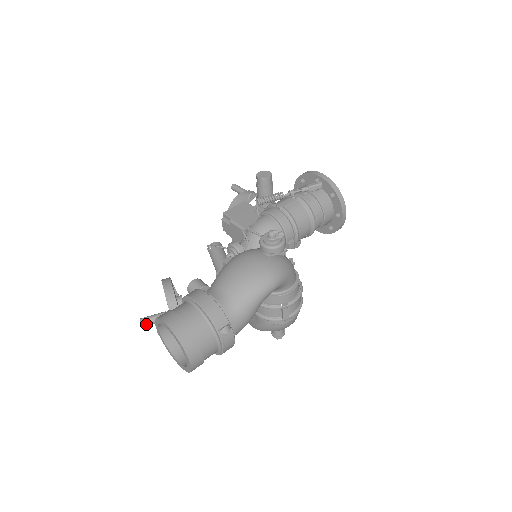
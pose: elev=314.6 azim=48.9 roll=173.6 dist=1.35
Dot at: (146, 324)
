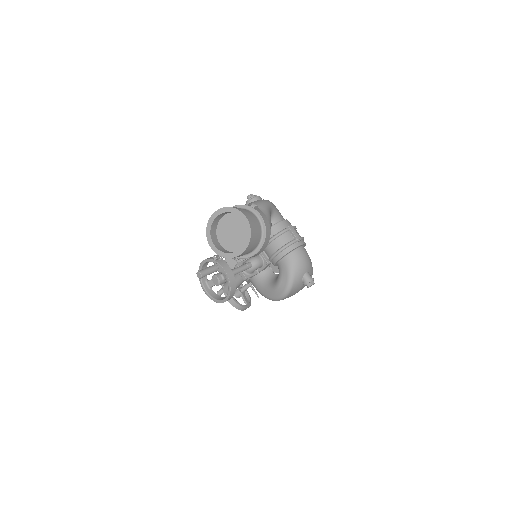
Dot at: (203, 272)
